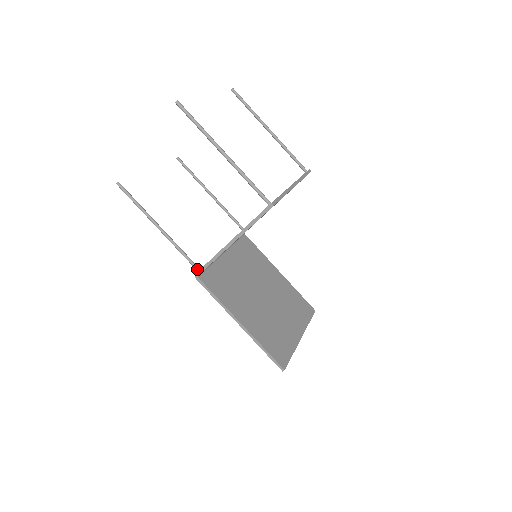
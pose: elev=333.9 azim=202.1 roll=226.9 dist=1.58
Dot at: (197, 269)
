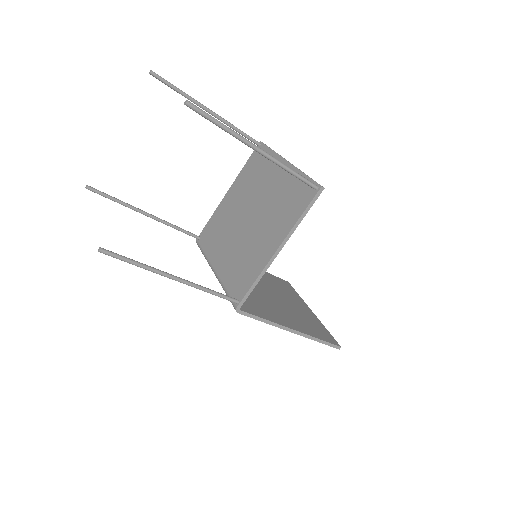
Dot at: (236, 301)
